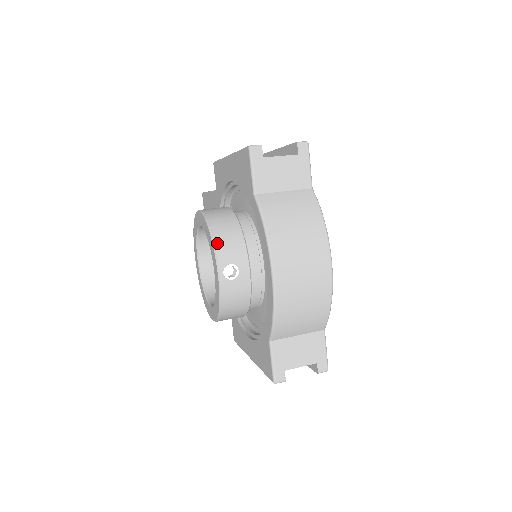
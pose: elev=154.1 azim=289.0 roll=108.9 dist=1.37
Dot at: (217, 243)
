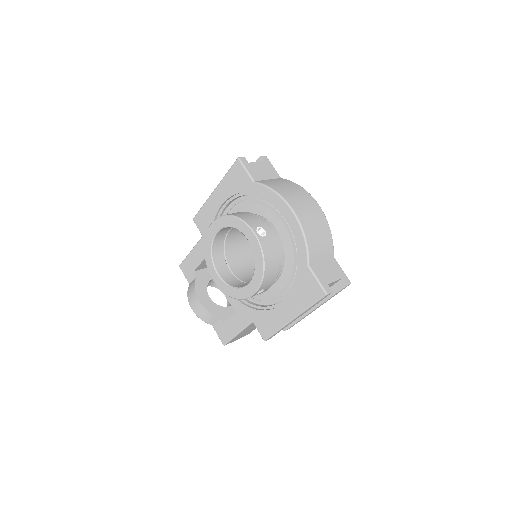
Dot at: (243, 219)
